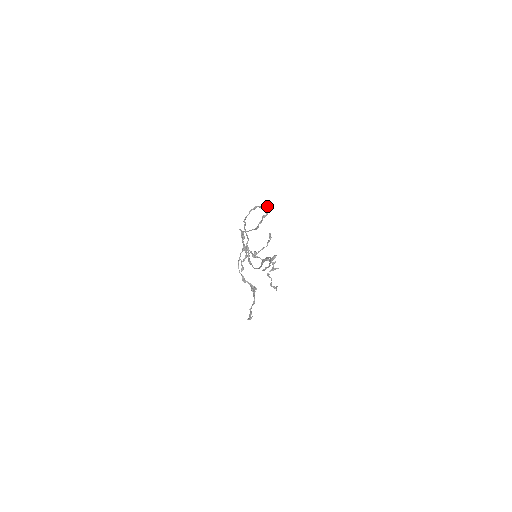
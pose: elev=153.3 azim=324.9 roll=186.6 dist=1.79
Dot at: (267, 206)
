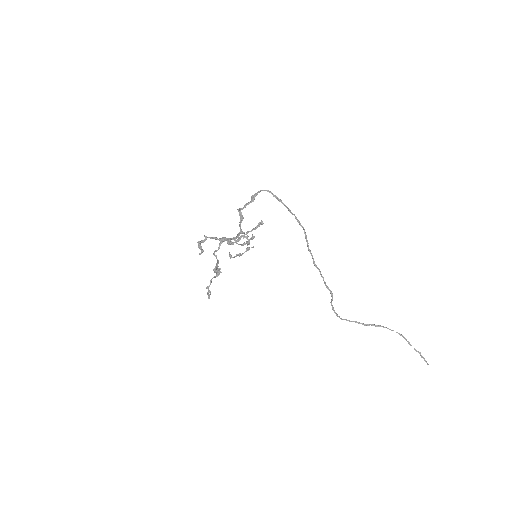
Dot at: occluded
